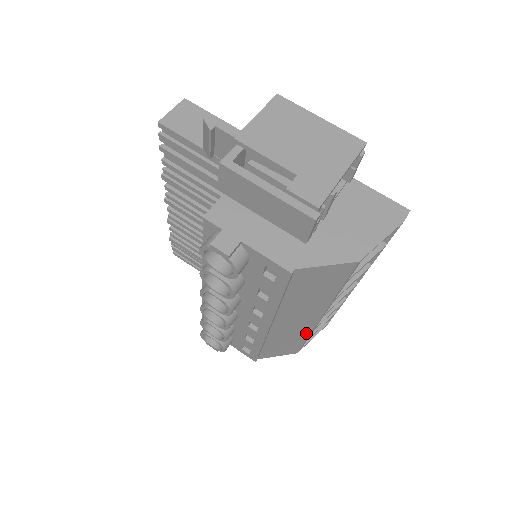
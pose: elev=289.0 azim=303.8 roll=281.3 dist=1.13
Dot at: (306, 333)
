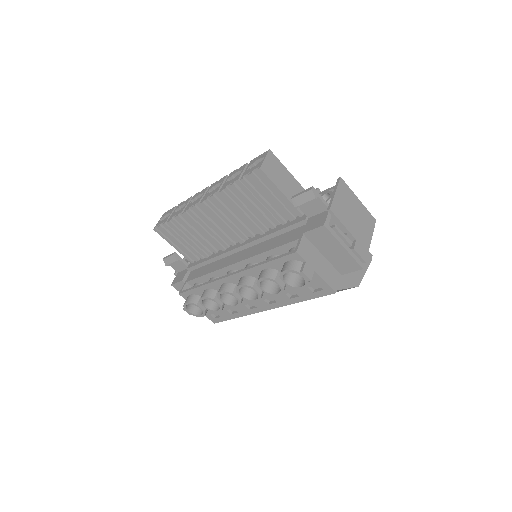
Dot at: occluded
